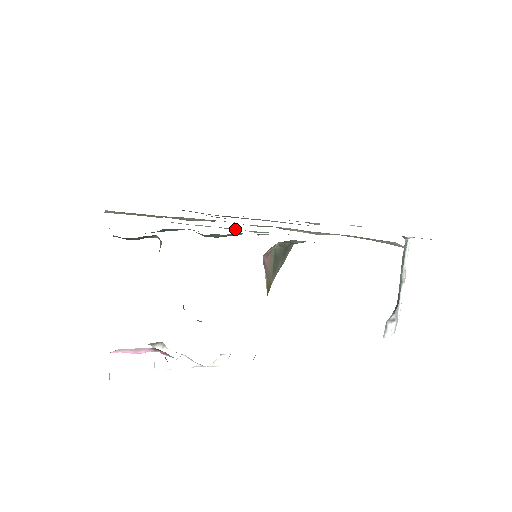
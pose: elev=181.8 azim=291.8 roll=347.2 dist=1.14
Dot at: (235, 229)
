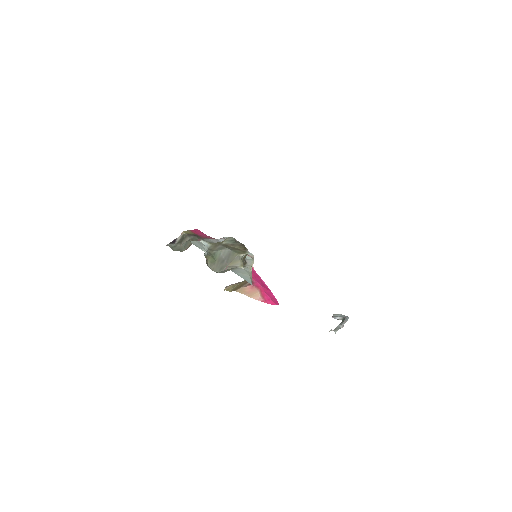
Dot at: occluded
